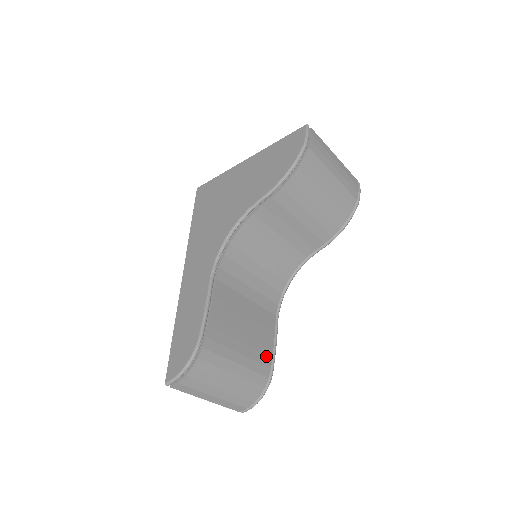
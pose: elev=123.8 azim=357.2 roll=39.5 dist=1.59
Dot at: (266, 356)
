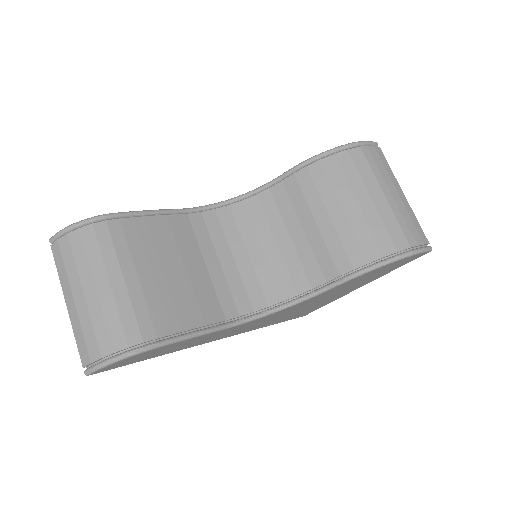
Dot at: (166, 322)
